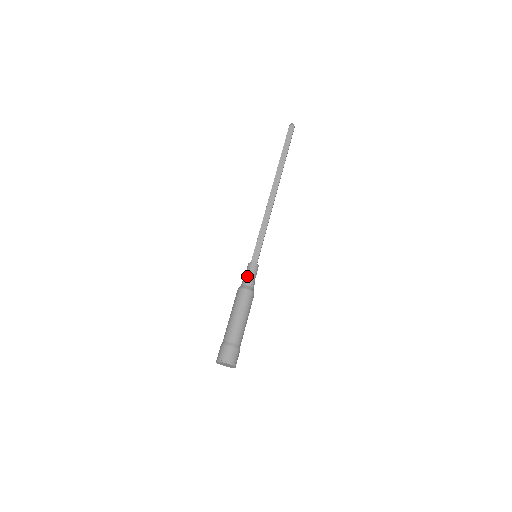
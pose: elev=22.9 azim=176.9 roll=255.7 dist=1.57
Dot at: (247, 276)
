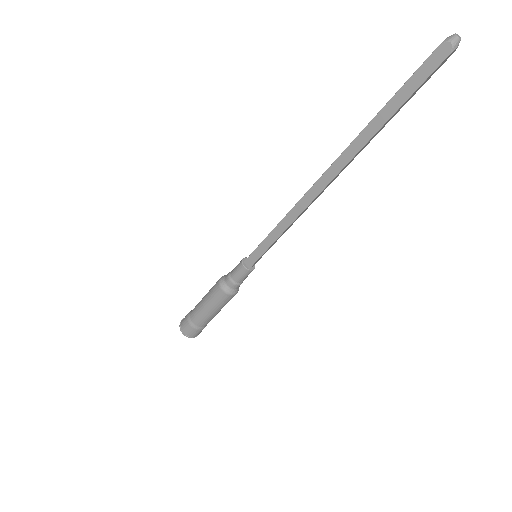
Dot at: (232, 275)
